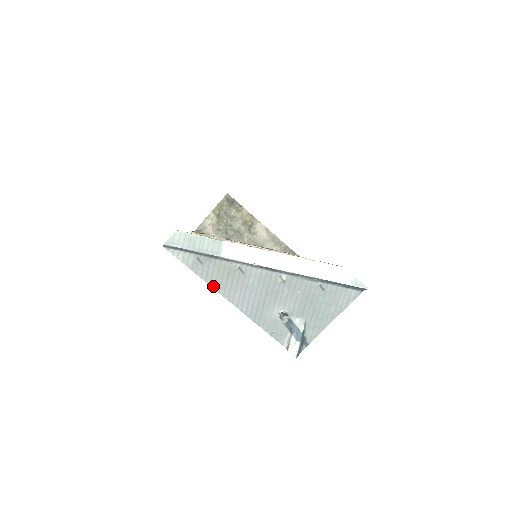
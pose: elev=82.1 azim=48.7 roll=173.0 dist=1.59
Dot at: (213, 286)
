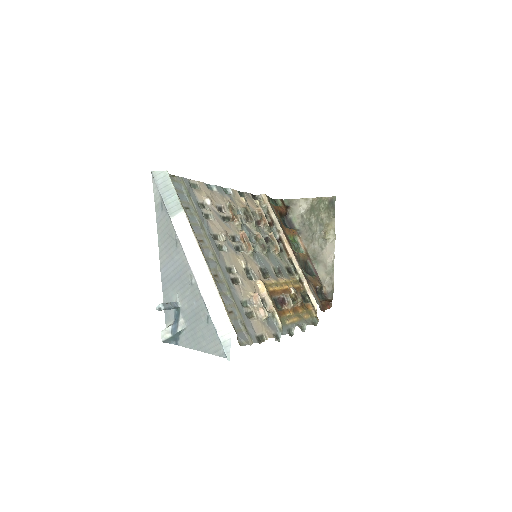
Dot at: (158, 233)
